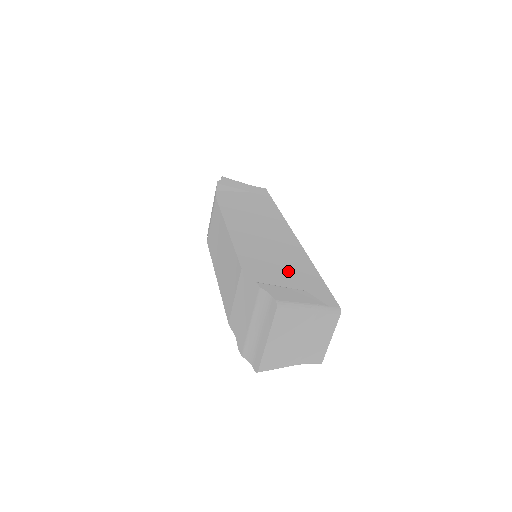
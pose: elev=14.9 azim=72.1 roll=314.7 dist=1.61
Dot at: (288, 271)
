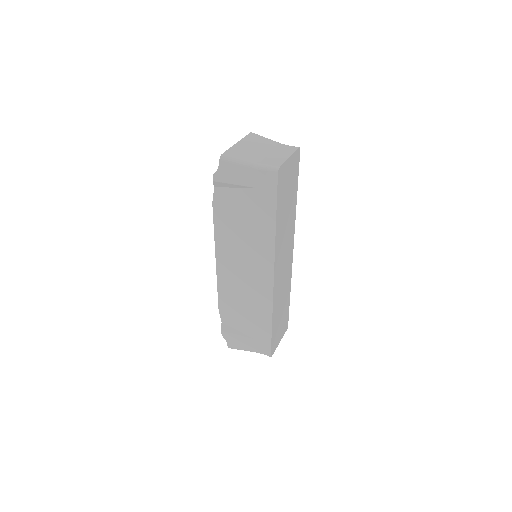
Dot at: (249, 321)
